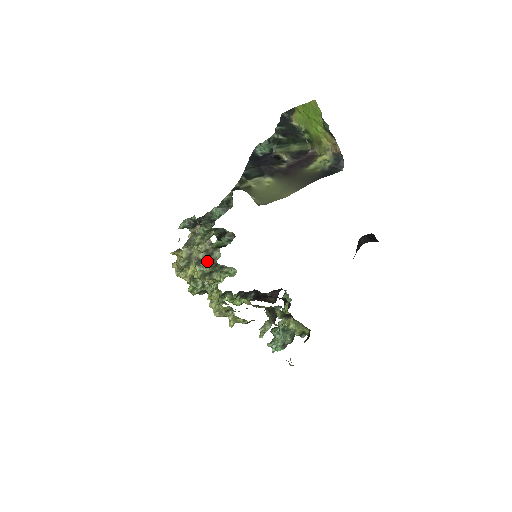
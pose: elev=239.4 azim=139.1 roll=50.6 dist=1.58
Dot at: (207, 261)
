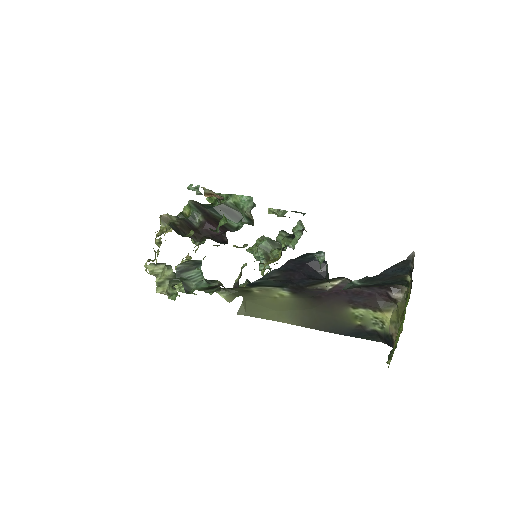
Dot at: occluded
